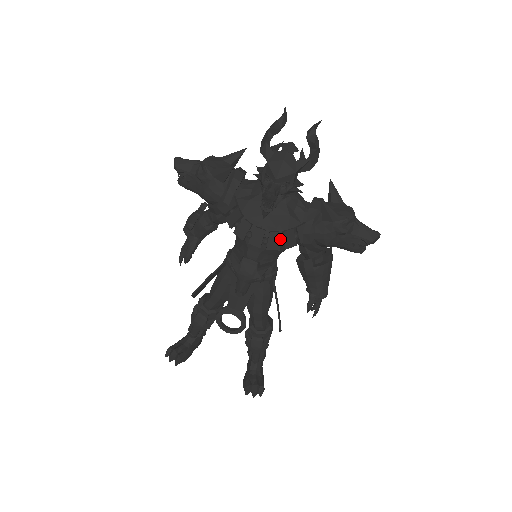
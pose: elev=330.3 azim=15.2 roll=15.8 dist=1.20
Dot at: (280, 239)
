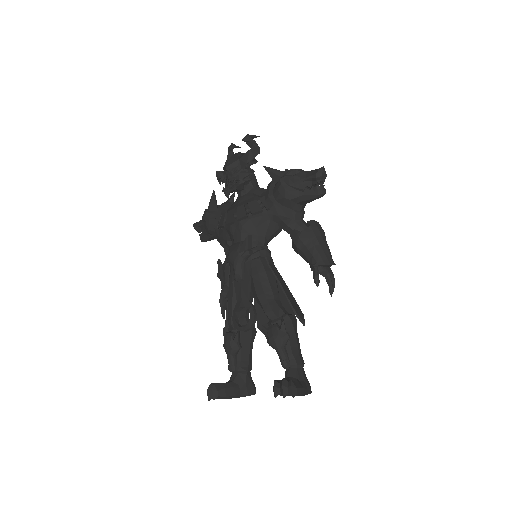
Dot at: (246, 209)
